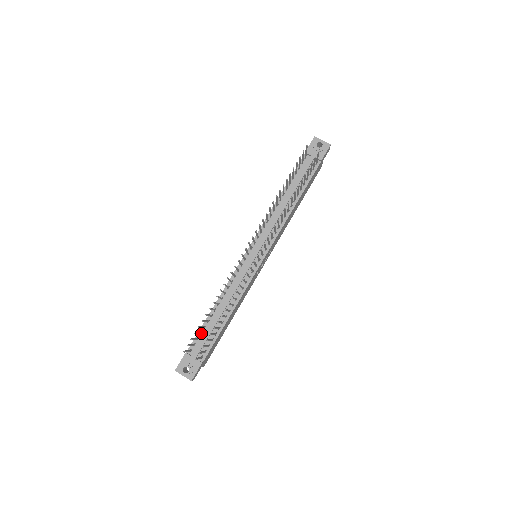
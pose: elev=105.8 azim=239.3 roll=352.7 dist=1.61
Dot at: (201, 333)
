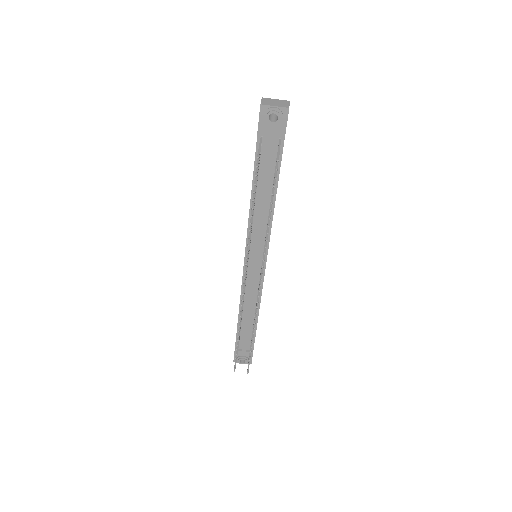
Dot at: occluded
